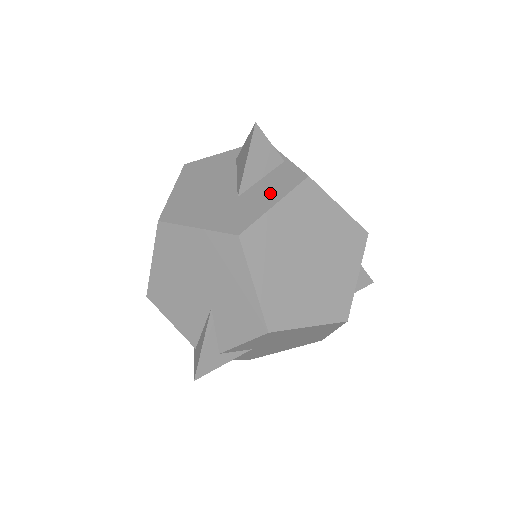
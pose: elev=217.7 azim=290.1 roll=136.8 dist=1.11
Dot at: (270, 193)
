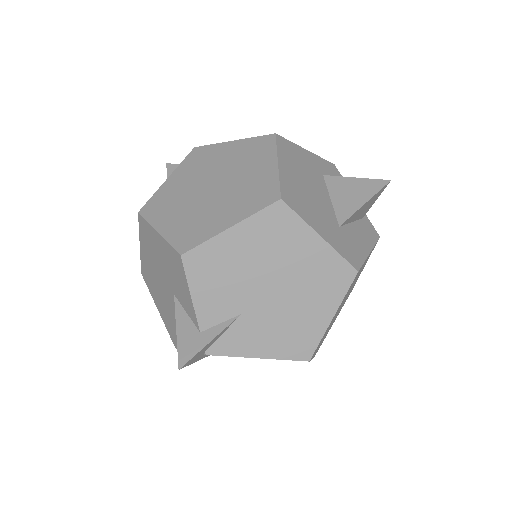
Dot at: occluded
